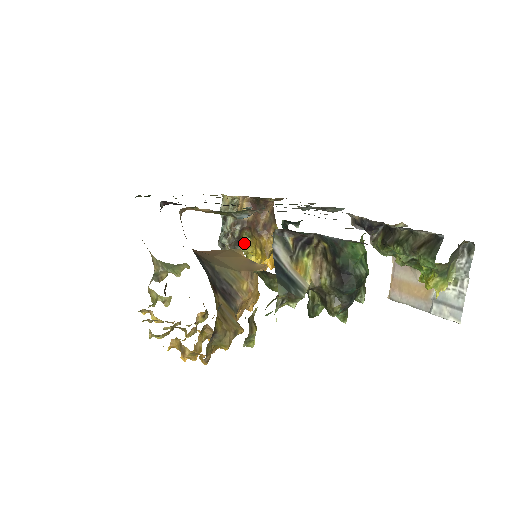
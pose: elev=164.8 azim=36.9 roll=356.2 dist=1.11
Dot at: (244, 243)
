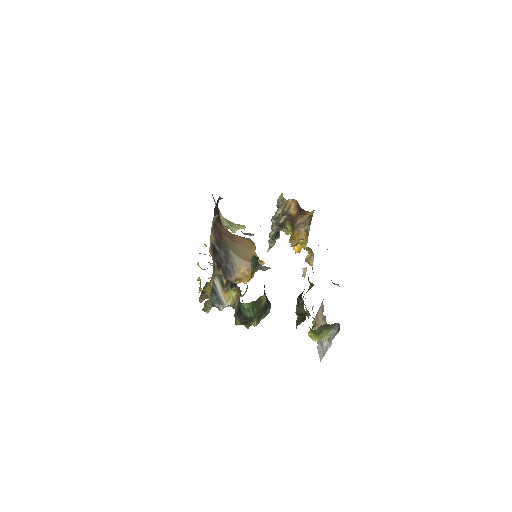
Dot at: (286, 228)
